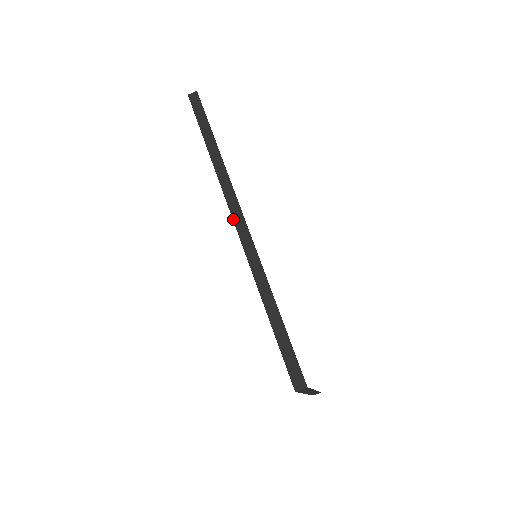
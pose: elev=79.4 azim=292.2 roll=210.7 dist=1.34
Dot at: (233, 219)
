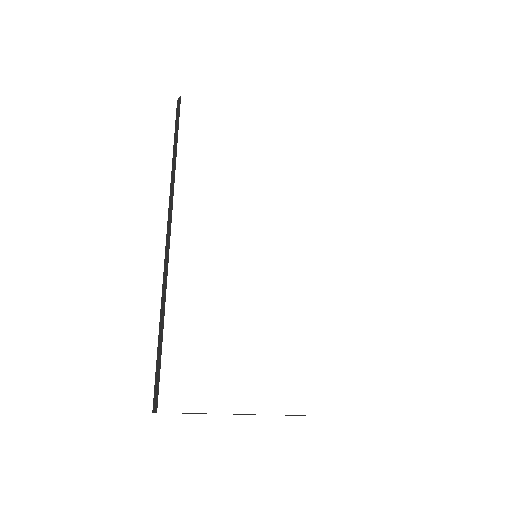
Dot at: (167, 231)
